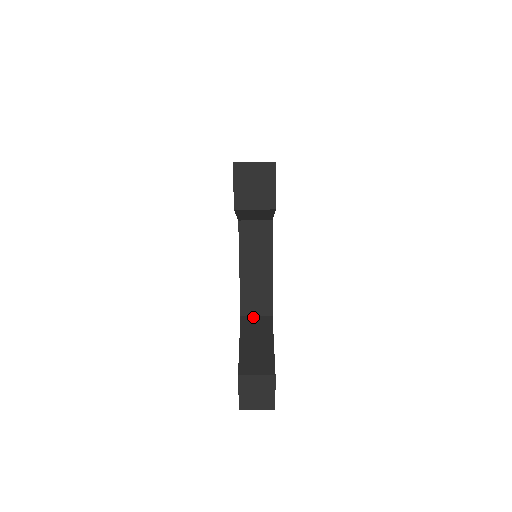
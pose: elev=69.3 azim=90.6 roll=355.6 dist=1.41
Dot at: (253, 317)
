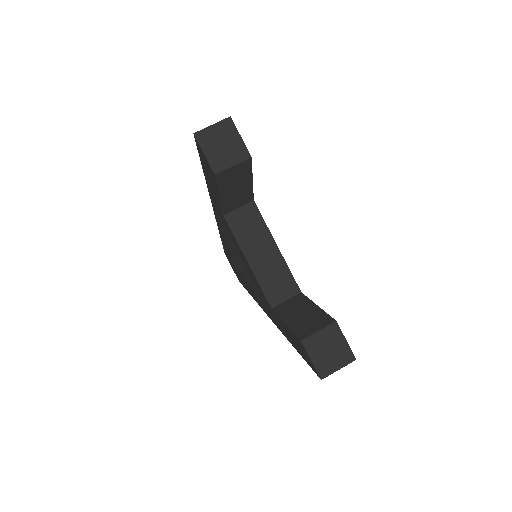
Dot at: (284, 302)
